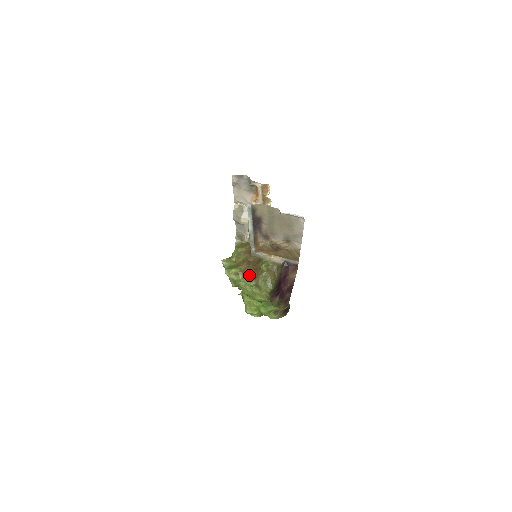
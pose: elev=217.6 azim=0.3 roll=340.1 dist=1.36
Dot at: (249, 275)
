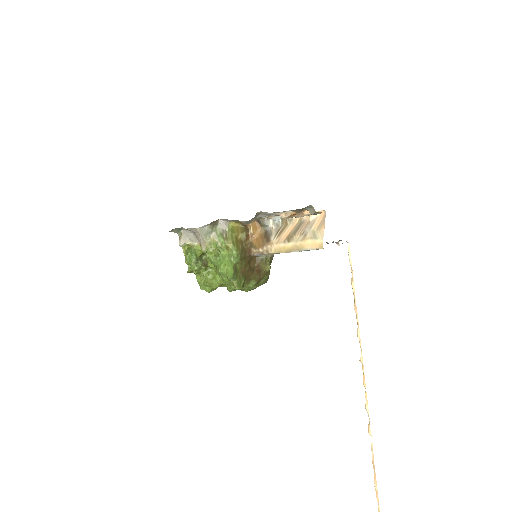
Dot at: (252, 278)
